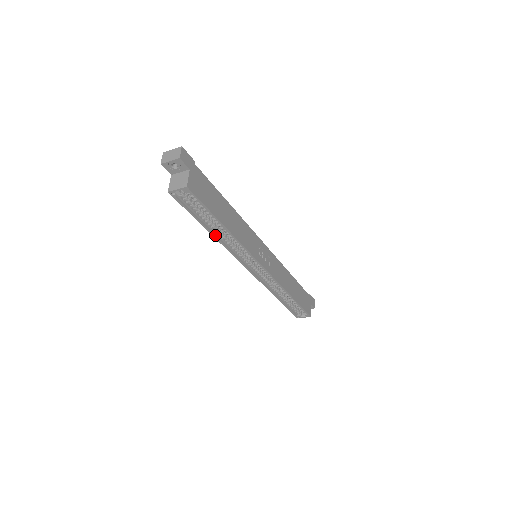
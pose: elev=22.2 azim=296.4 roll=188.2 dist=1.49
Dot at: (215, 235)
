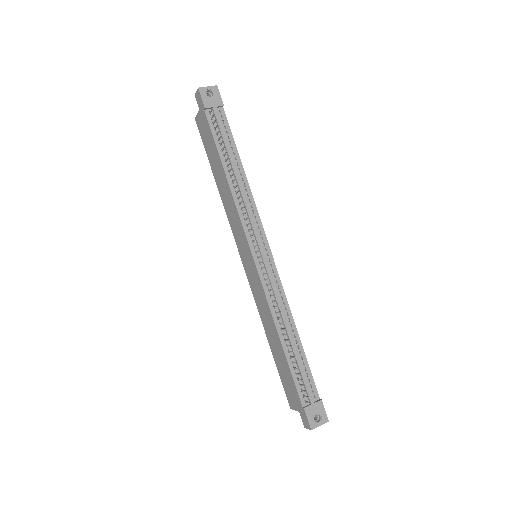
Dot at: (268, 333)
